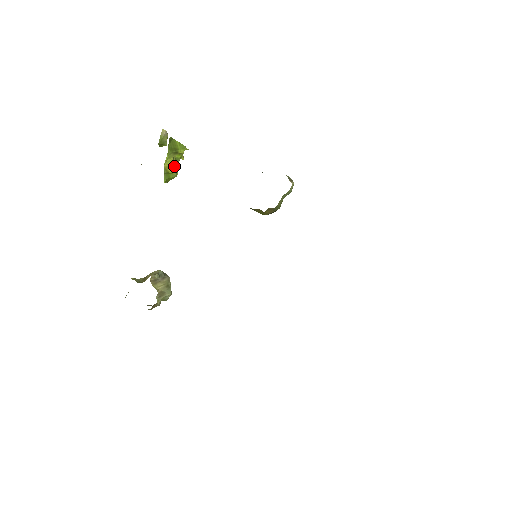
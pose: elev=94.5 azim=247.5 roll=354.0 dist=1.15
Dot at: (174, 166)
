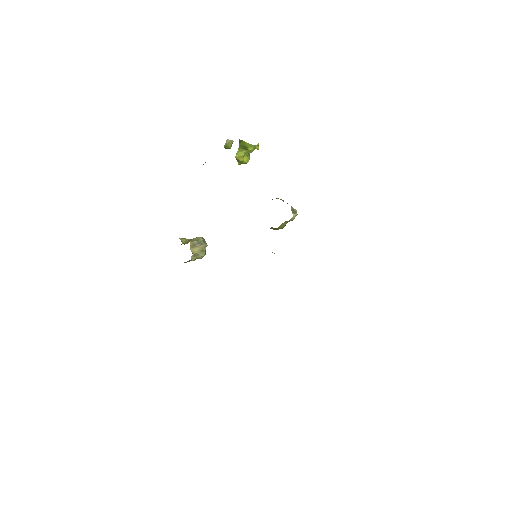
Dot at: (246, 156)
